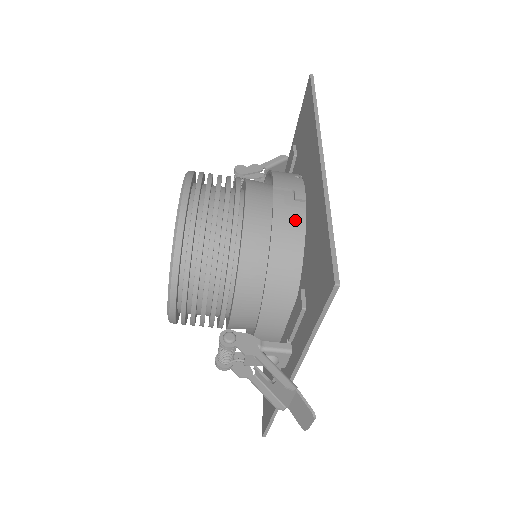
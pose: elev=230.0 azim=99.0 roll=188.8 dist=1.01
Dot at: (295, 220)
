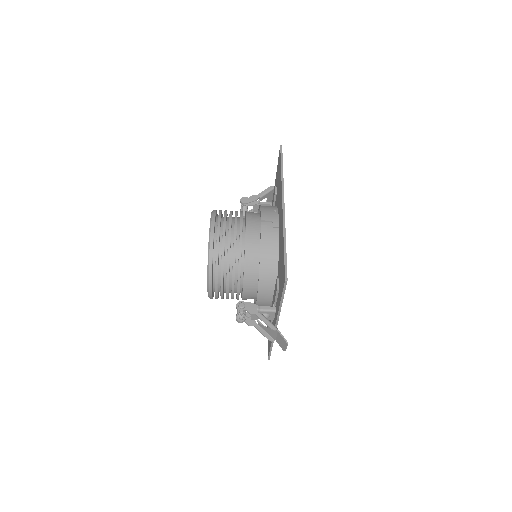
Dot at: (273, 240)
